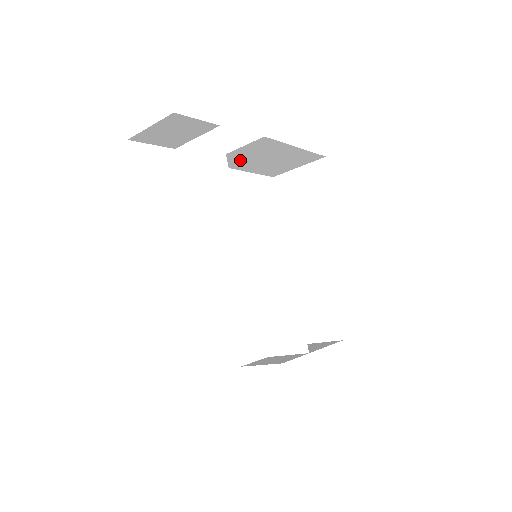
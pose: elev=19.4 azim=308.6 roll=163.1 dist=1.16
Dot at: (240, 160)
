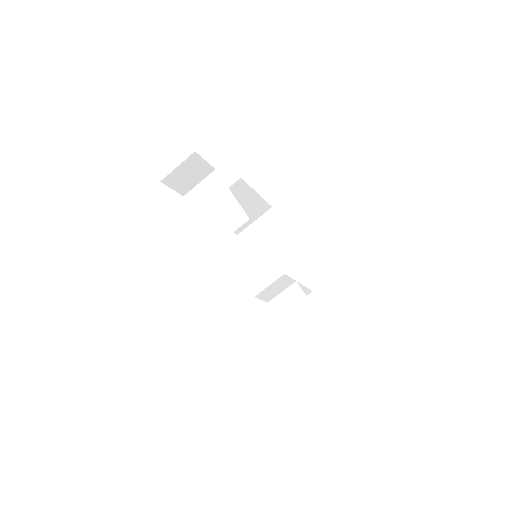
Dot at: occluded
